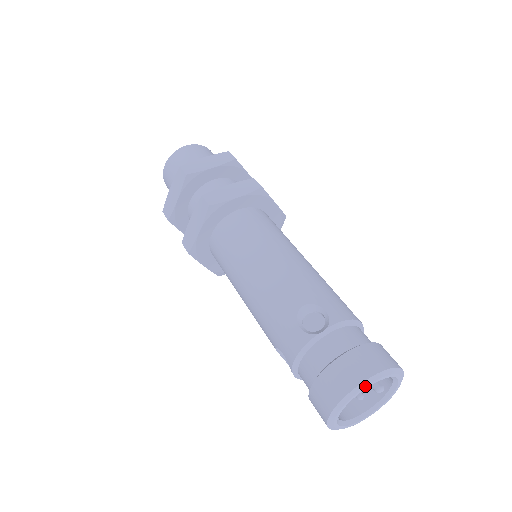
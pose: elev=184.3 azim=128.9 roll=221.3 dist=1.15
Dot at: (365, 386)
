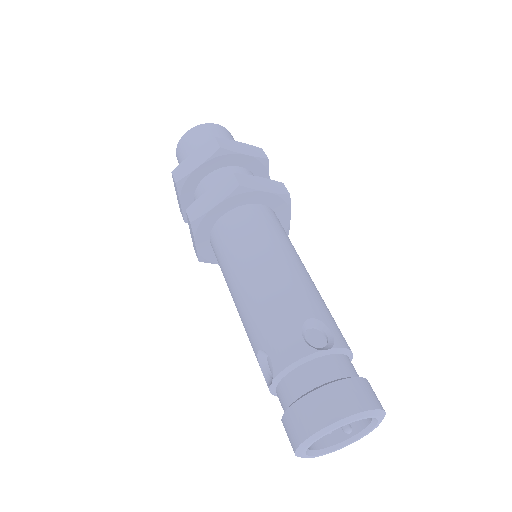
Dot at: (359, 418)
